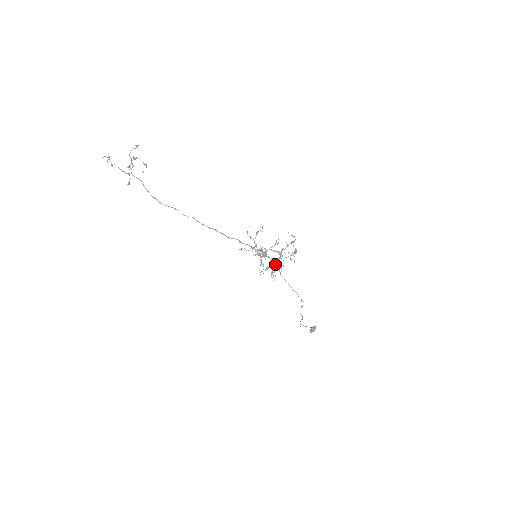
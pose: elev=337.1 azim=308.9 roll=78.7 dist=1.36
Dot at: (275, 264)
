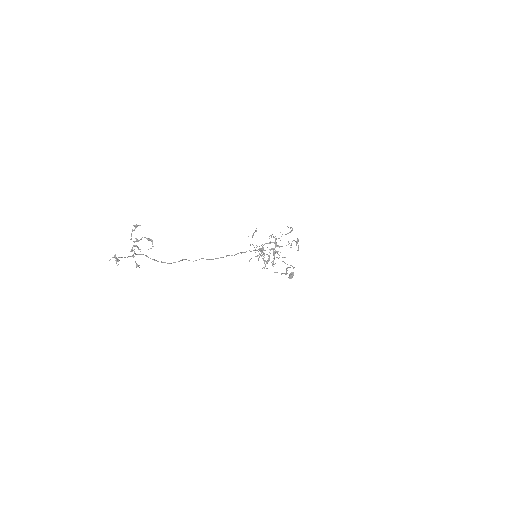
Dot at: (273, 254)
